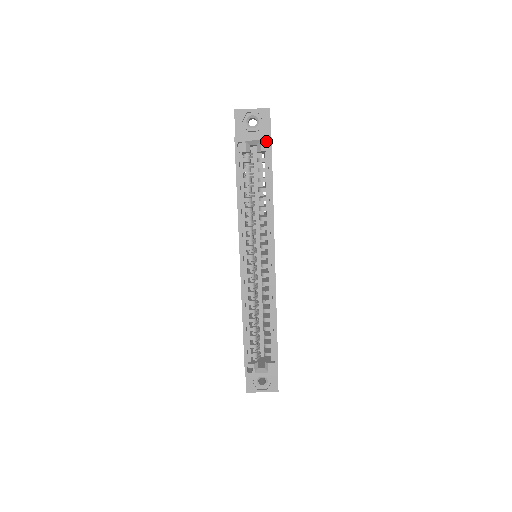
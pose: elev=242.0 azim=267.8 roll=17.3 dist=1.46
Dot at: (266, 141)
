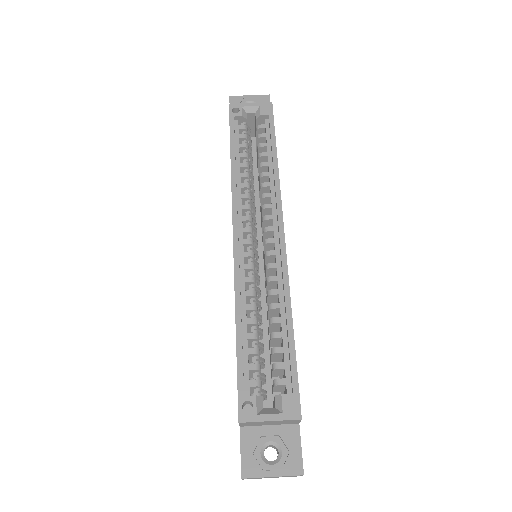
Dot at: (266, 107)
